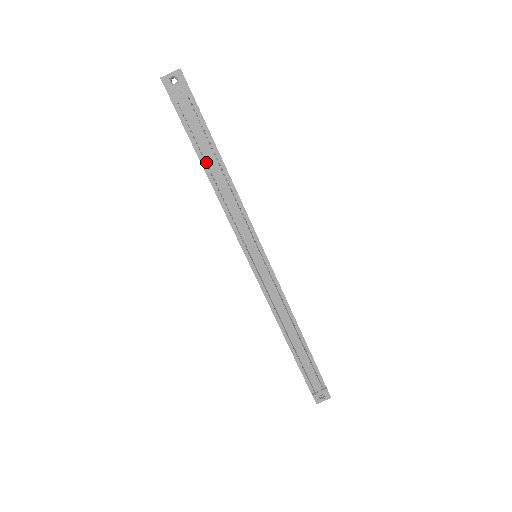
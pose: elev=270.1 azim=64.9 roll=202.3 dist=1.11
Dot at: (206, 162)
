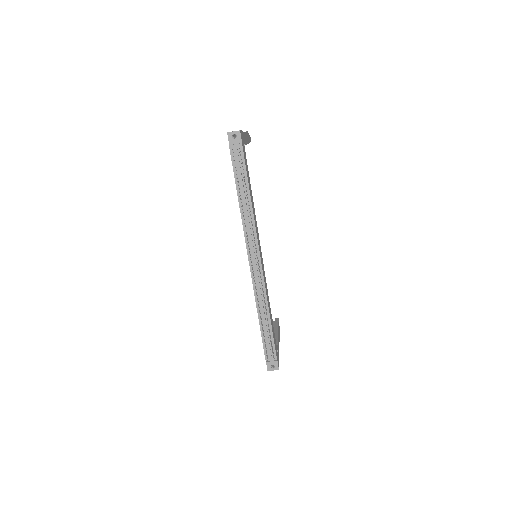
Dot at: (239, 187)
